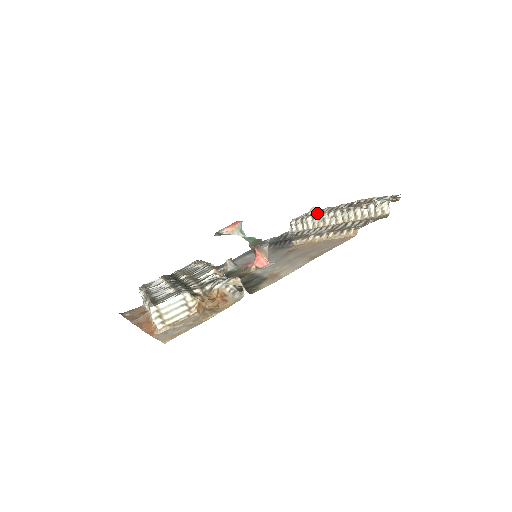
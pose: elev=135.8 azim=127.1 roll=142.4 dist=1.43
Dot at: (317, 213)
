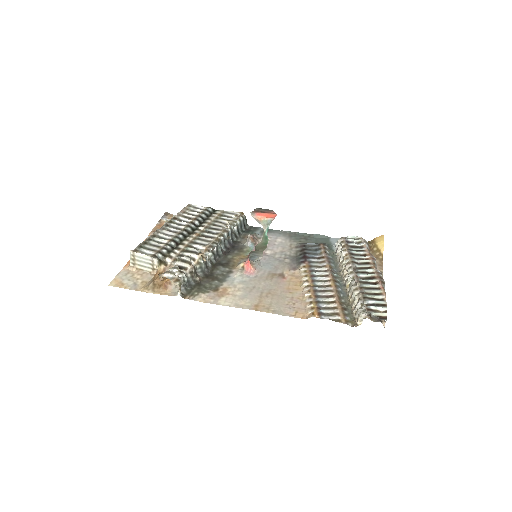
Dot at: (358, 253)
